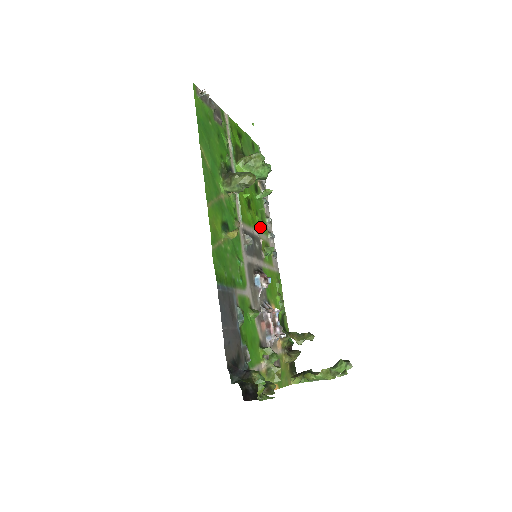
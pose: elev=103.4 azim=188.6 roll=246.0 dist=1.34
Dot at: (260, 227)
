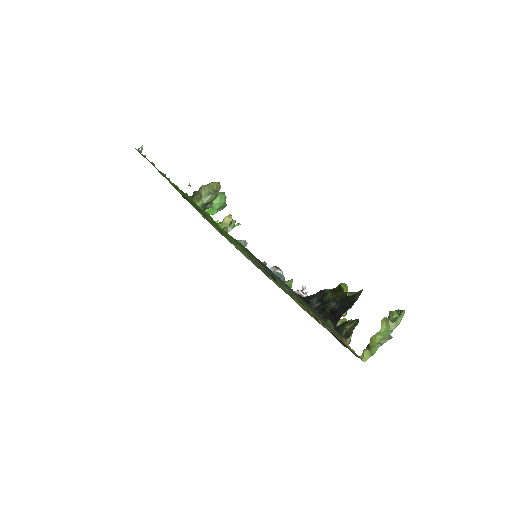
Dot at: (243, 252)
